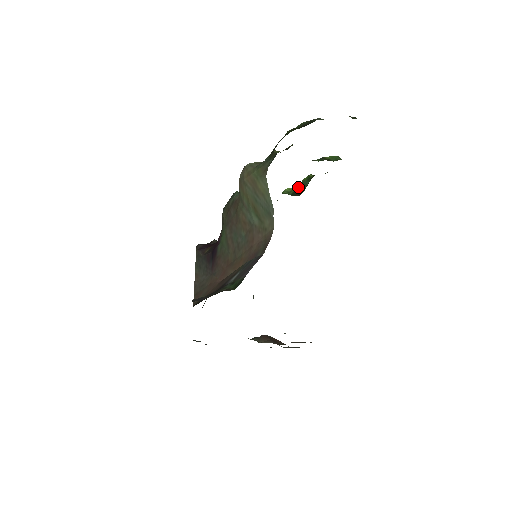
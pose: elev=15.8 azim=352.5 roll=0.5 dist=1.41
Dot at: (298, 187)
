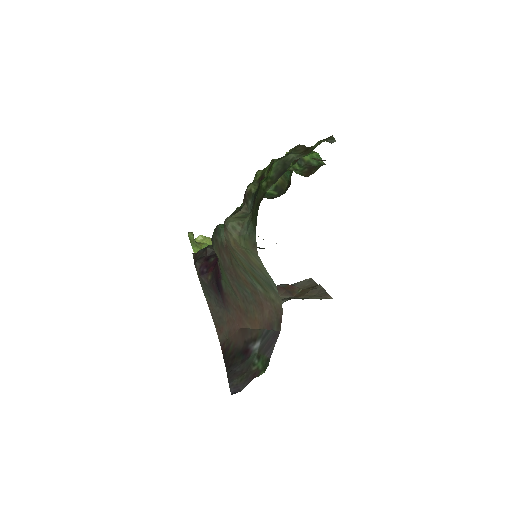
Dot at: (279, 179)
